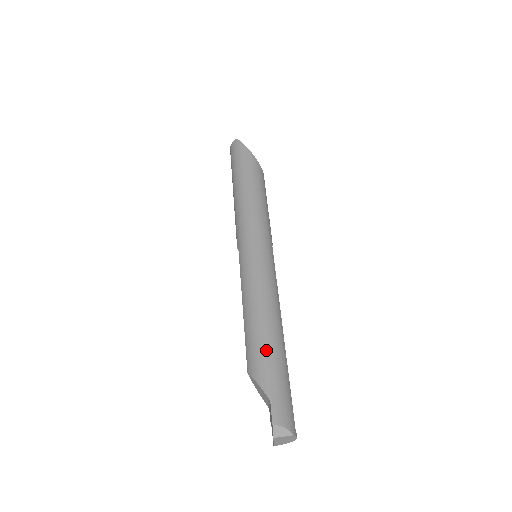
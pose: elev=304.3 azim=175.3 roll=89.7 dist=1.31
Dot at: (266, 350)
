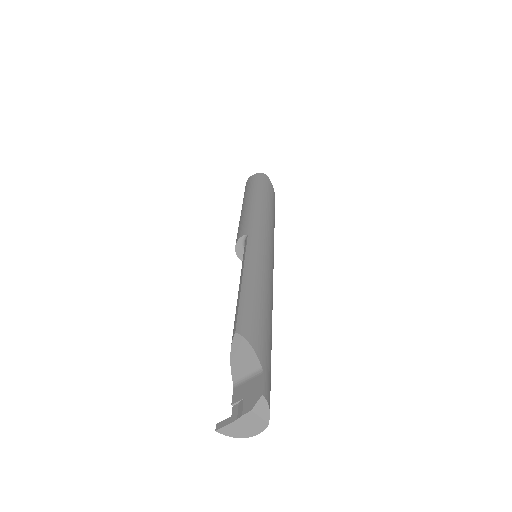
Dot at: (266, 326)
